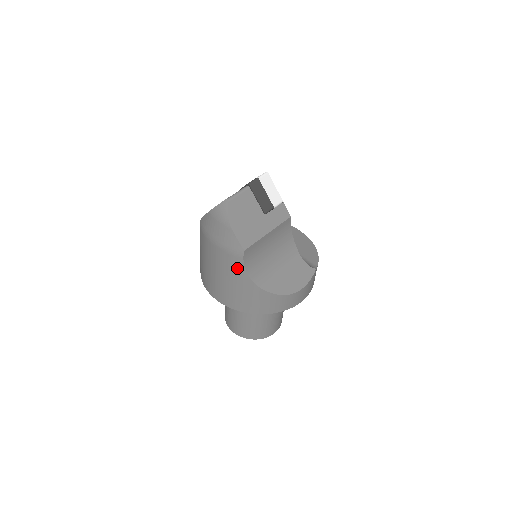
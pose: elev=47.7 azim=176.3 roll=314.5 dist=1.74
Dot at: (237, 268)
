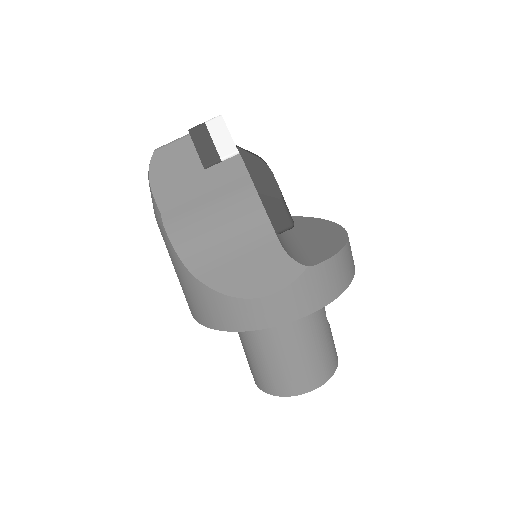
Dot at: (169, 246)
